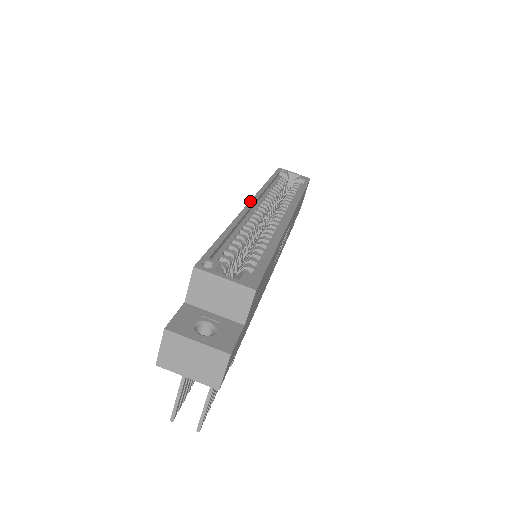
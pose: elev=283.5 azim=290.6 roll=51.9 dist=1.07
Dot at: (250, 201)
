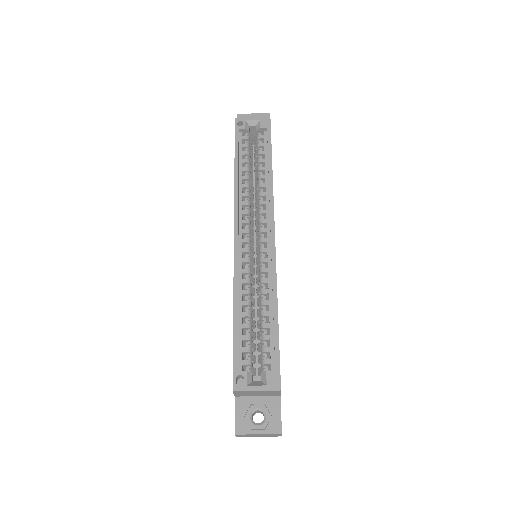
Dot at: (234, 236)
